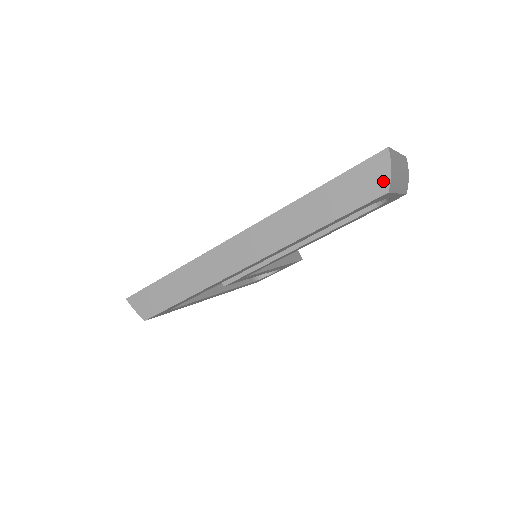
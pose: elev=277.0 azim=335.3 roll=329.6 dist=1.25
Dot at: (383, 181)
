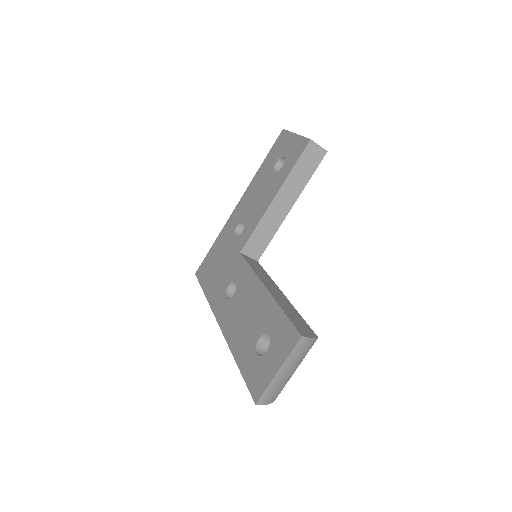
Dot at: occluded
